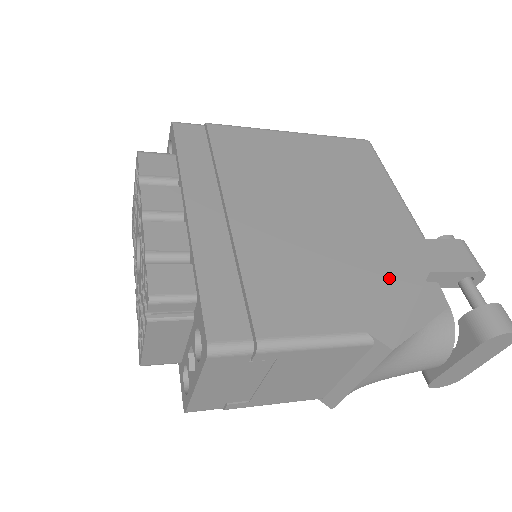
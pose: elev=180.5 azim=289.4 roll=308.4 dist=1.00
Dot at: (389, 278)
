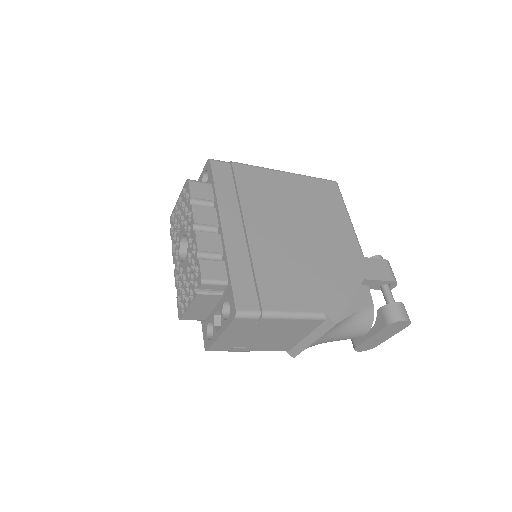
Dot at: (339, 281)
